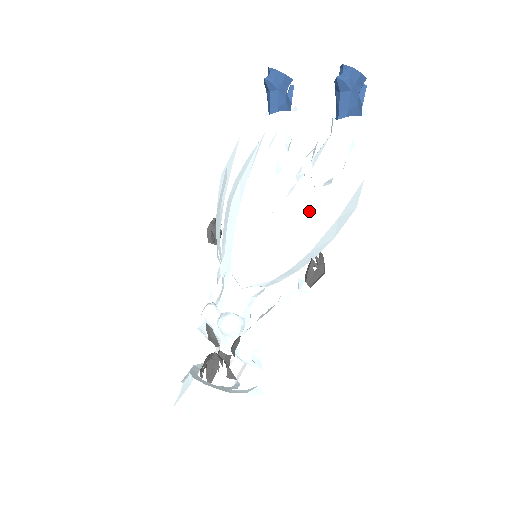
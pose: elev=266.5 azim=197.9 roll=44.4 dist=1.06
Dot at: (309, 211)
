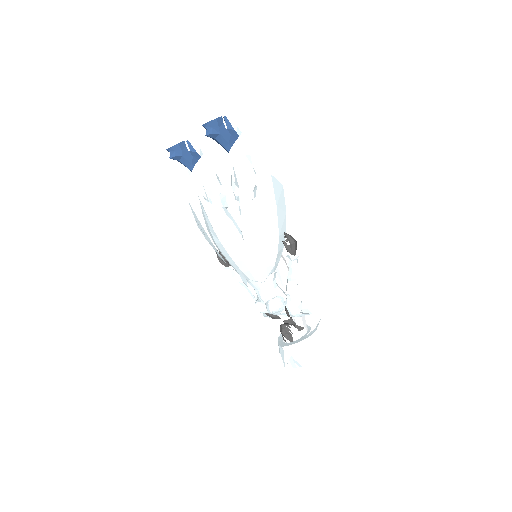
Dot at: (258, 219)
